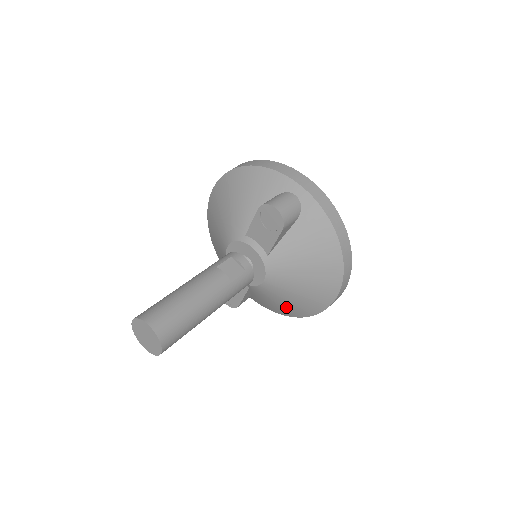
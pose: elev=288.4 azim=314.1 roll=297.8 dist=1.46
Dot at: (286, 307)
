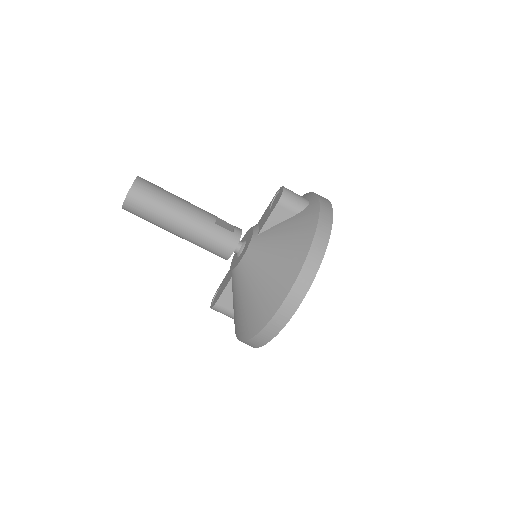
Dot at: (245, 313)
